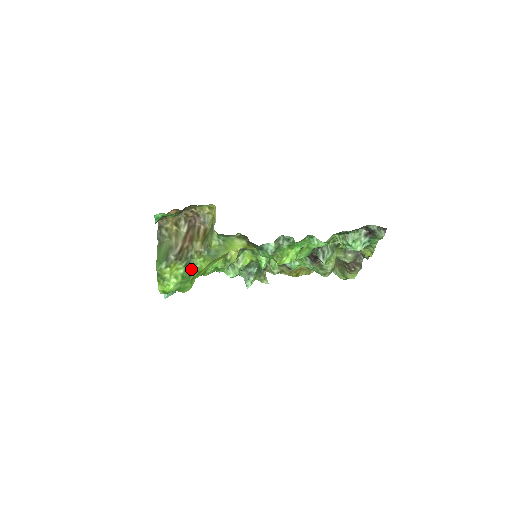
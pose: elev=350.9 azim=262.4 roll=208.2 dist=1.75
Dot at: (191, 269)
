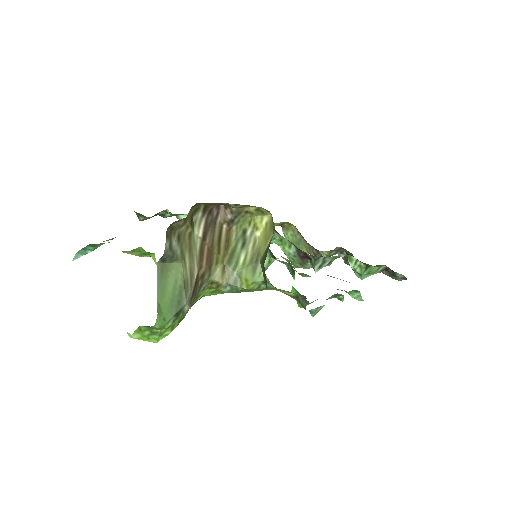
Dot at: occluded
